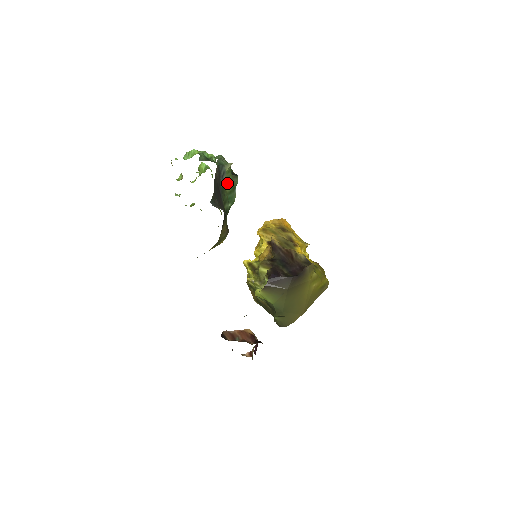
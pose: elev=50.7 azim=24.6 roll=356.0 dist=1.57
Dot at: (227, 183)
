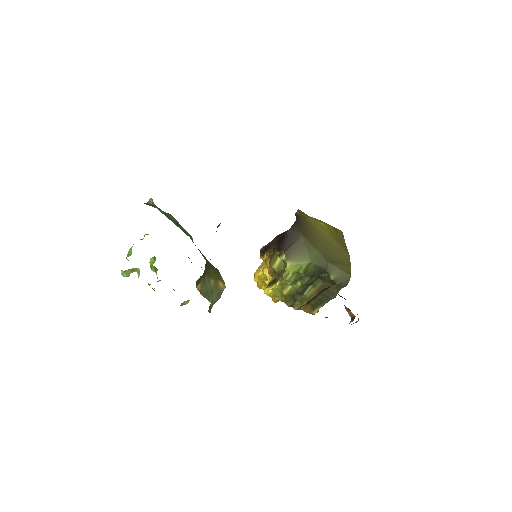
Dot at: (164, 214)
